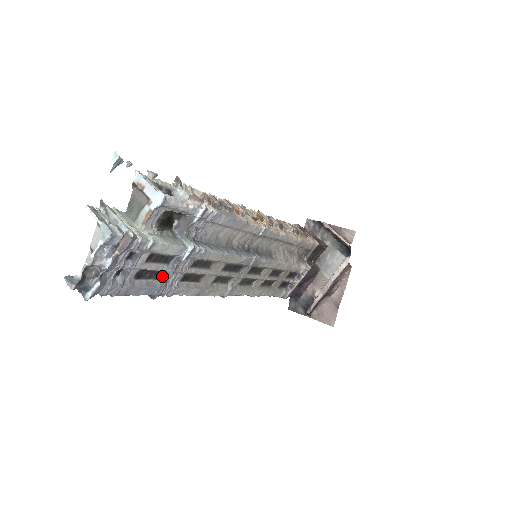
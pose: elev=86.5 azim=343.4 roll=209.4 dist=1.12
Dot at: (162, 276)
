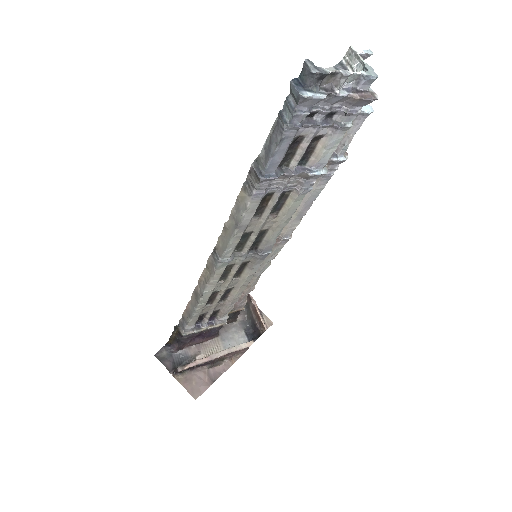
Dot at: (282, 168)
